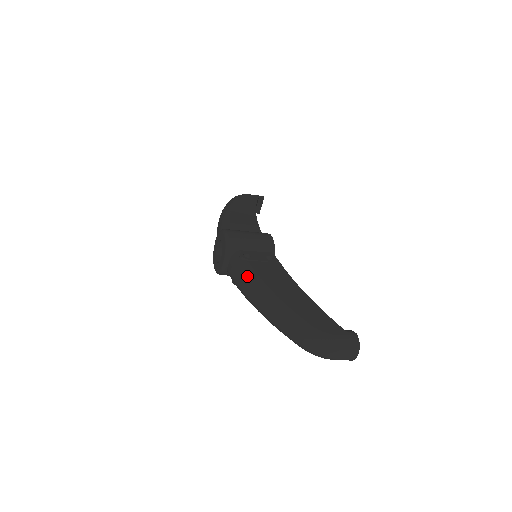
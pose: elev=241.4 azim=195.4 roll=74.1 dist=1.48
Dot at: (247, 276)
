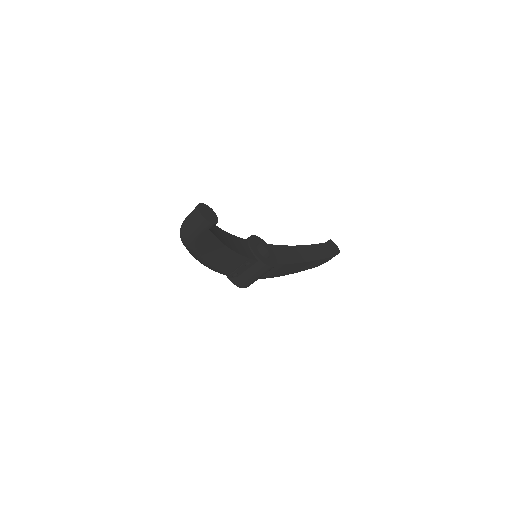
Dot at: occluded
